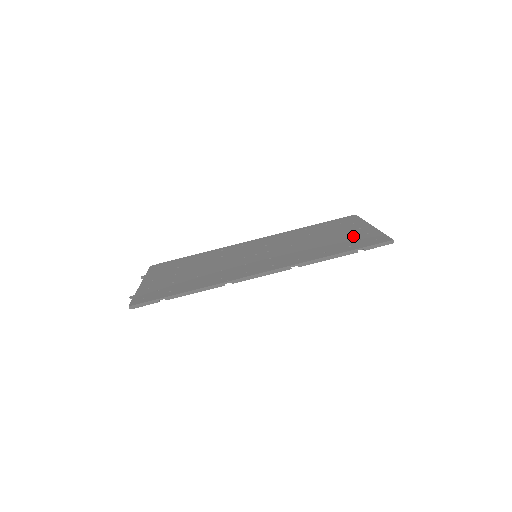
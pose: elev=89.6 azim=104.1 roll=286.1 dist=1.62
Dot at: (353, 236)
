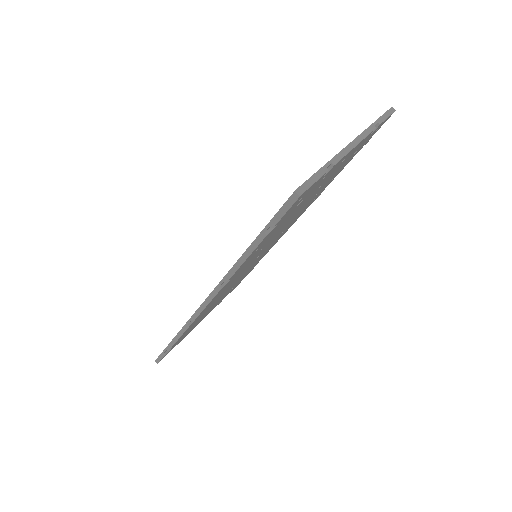
Dot at: occluded
